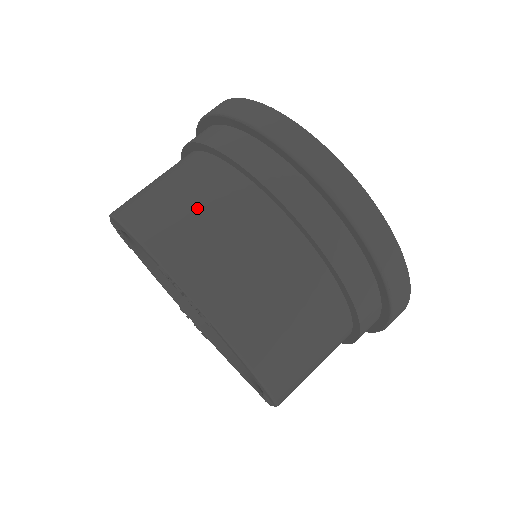
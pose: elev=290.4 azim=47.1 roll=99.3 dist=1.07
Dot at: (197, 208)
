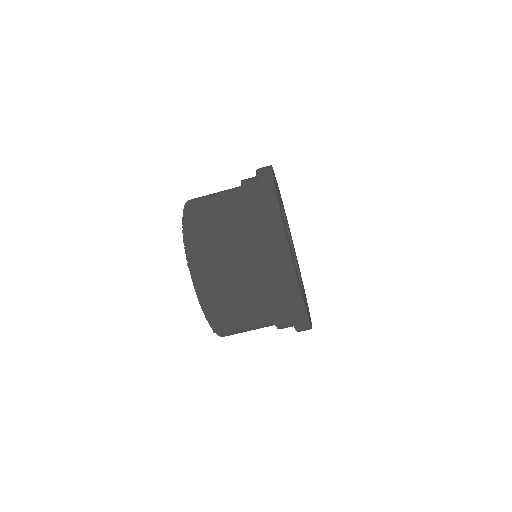
Dot at: (242, 320)
